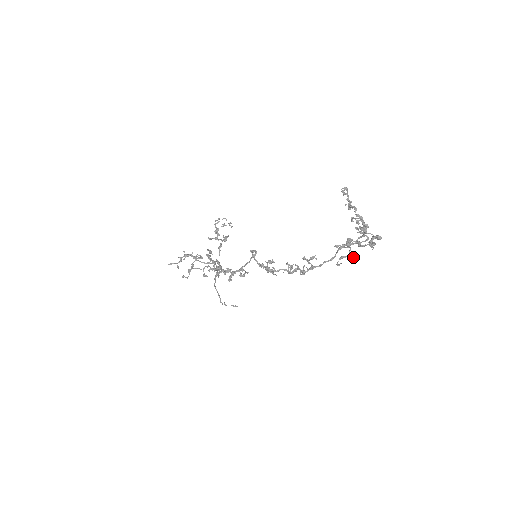
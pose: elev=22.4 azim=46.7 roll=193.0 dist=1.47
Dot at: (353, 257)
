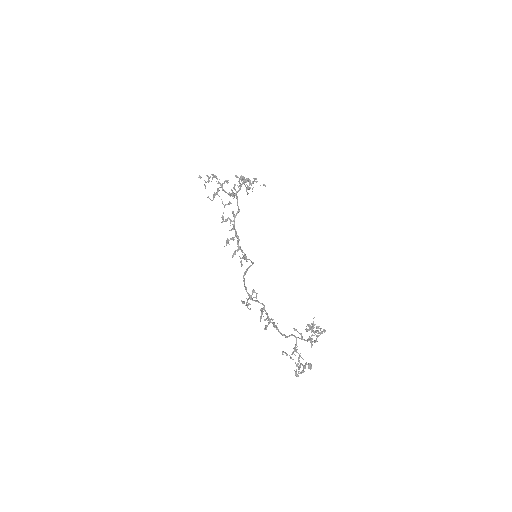
Dot at: (292, 359)
